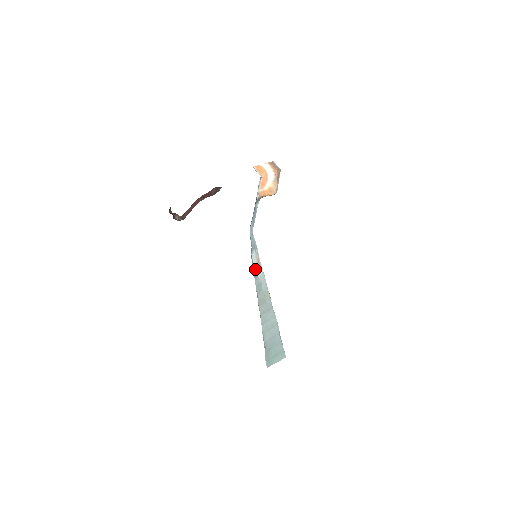
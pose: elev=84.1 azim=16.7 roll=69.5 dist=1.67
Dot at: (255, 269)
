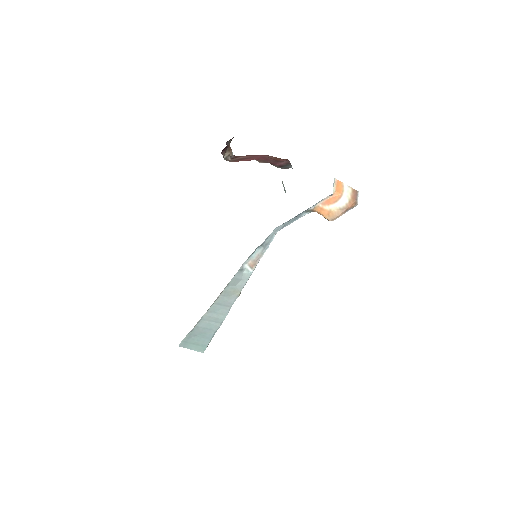
Dot at: (248, 263)
